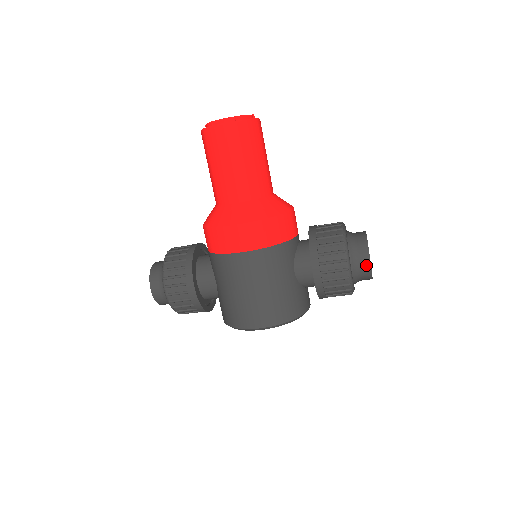
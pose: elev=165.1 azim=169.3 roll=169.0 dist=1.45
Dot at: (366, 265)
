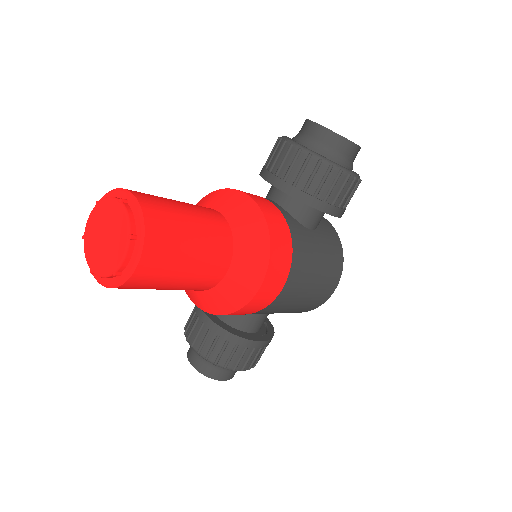
Dot at: (356, 151)
